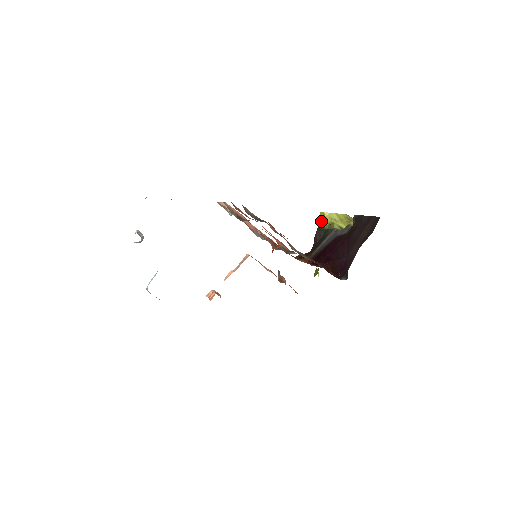
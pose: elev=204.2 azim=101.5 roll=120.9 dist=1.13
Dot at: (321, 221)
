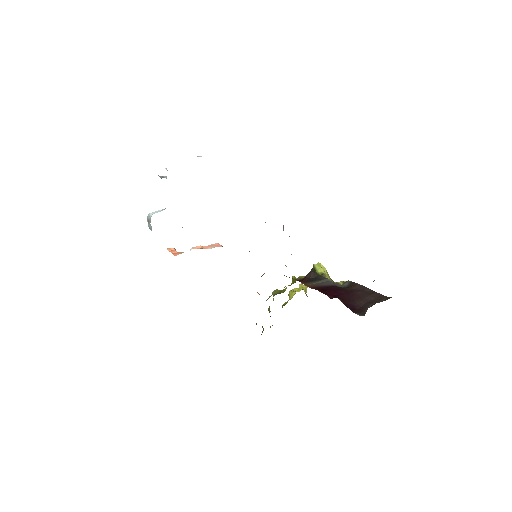
Dot at: (316, 267)
